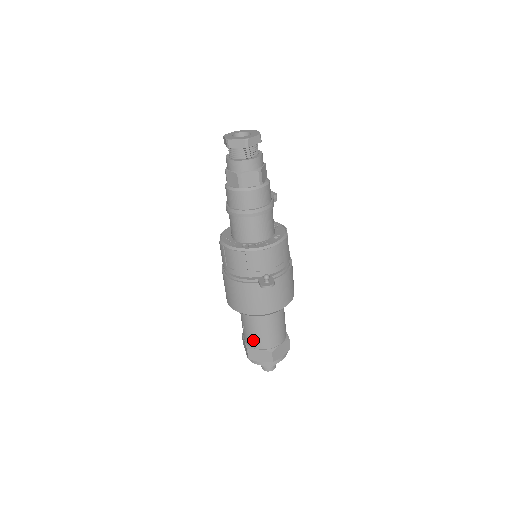
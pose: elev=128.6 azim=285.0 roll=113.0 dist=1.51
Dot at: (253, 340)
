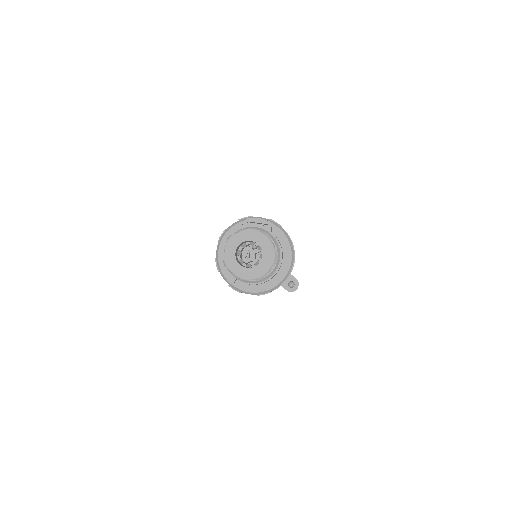
Dot at: occluded
